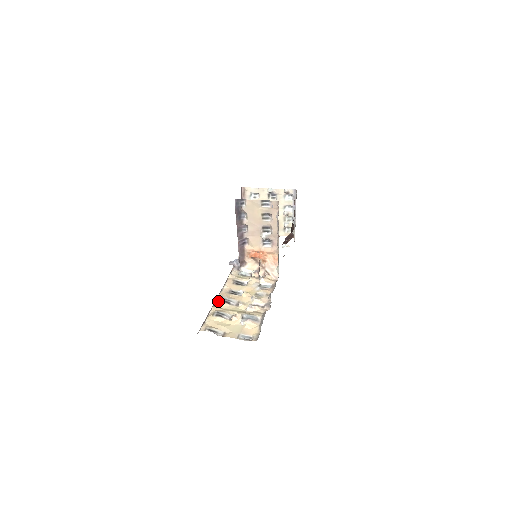
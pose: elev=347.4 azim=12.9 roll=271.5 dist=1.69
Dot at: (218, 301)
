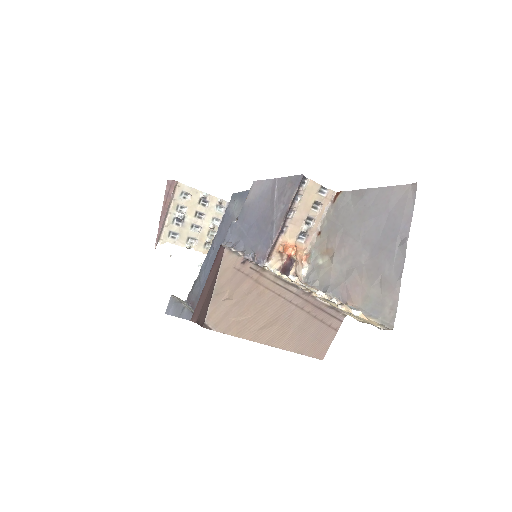
Dot at: (306, 289)
